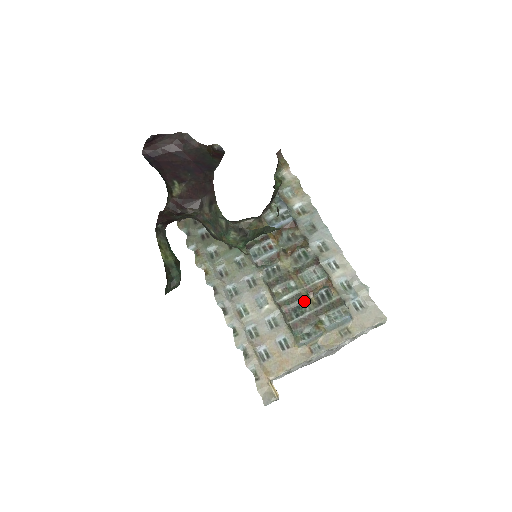
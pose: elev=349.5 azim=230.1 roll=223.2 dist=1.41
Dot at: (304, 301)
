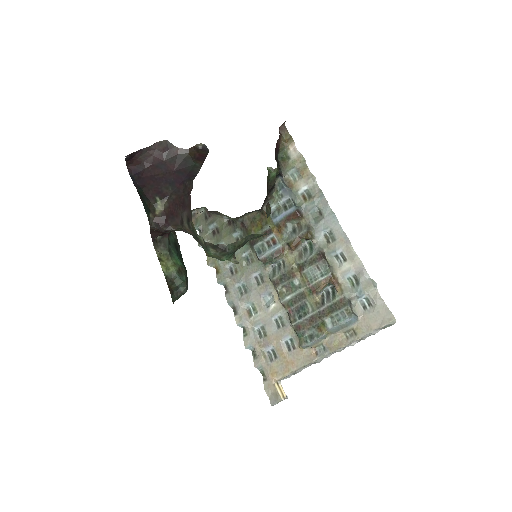
Dot at: (307, 301)
